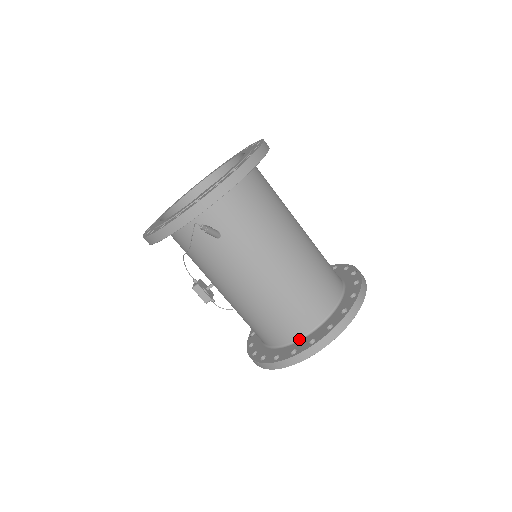
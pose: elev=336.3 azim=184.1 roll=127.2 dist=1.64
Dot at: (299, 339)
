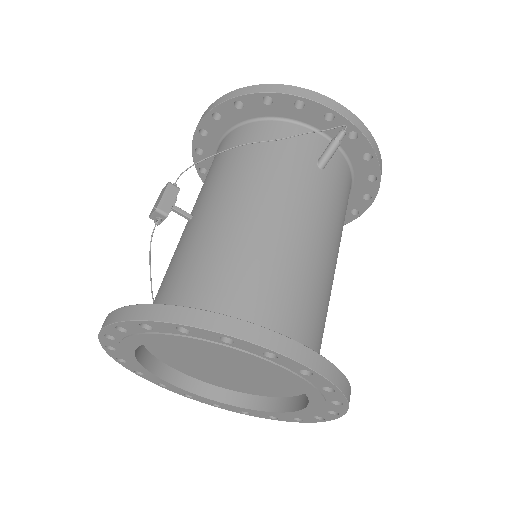
Dot at: occluded
